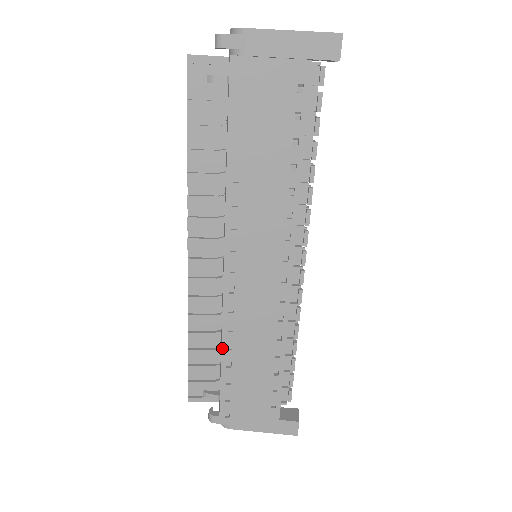
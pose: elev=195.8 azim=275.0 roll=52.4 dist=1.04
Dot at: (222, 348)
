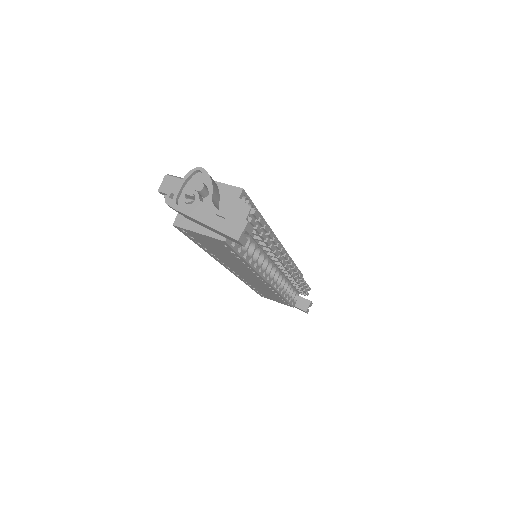
Dot at: (246, 284)
